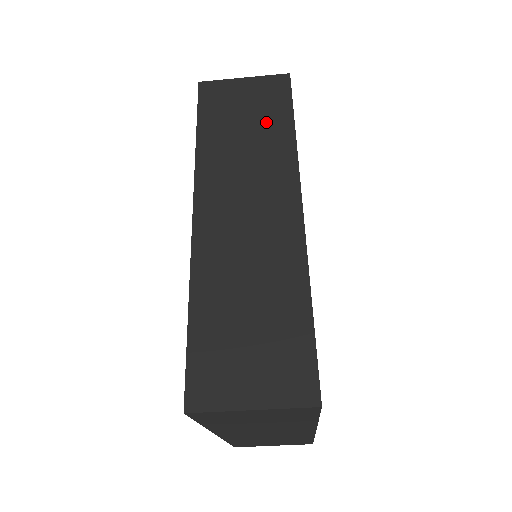
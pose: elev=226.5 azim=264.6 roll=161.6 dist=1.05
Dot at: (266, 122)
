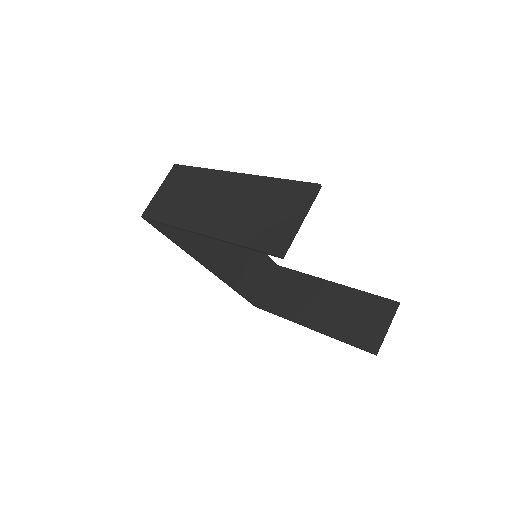
Dot at: (255, 262)
